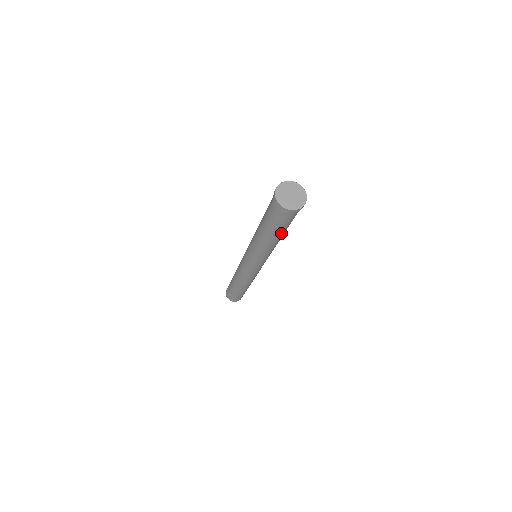
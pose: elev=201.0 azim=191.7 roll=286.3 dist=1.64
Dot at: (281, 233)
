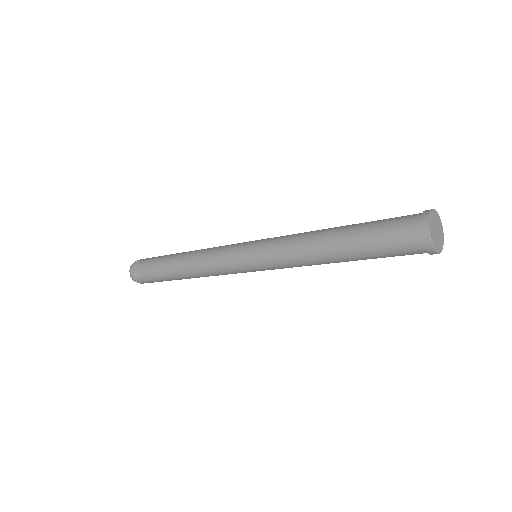
Dot at: occluded
